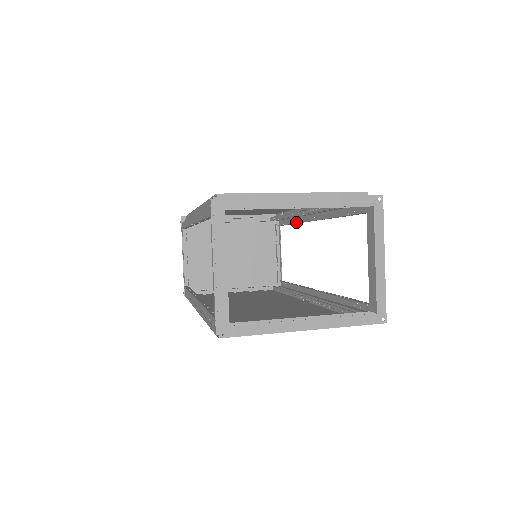
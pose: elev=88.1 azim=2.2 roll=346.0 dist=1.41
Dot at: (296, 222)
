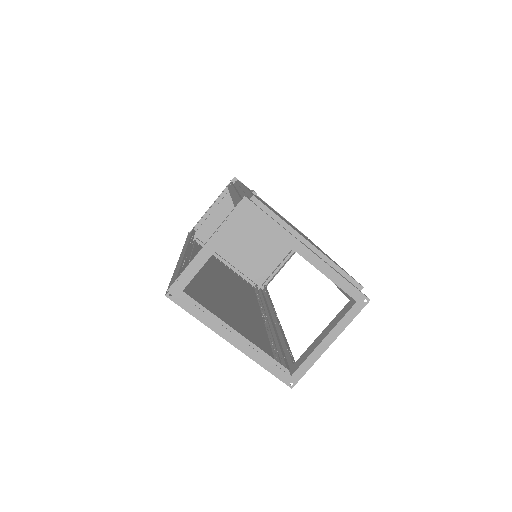
Dot at: occluded
